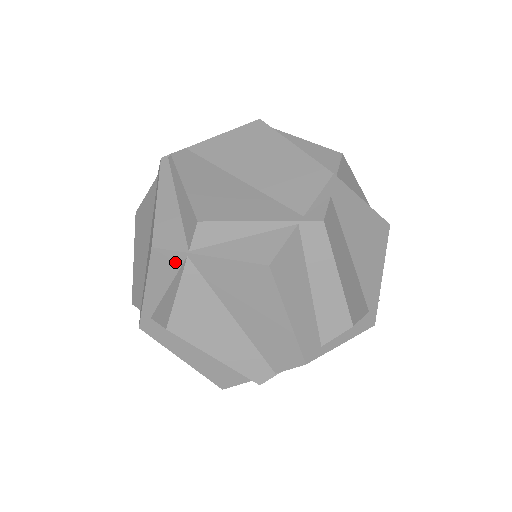
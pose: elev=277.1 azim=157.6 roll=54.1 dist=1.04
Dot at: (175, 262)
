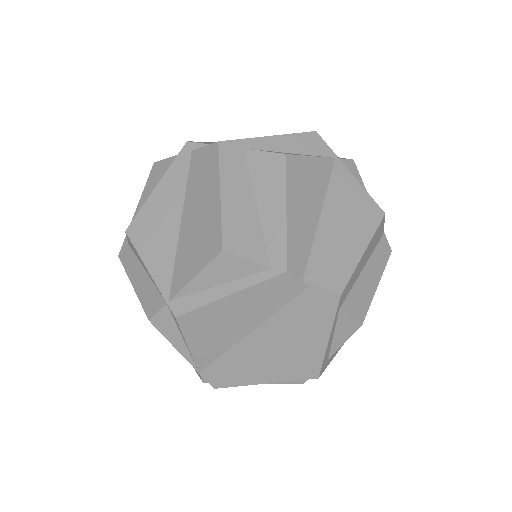
Dot at: (322, 151)
